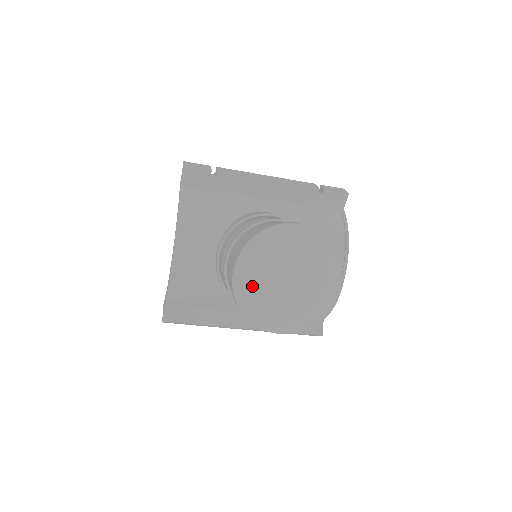
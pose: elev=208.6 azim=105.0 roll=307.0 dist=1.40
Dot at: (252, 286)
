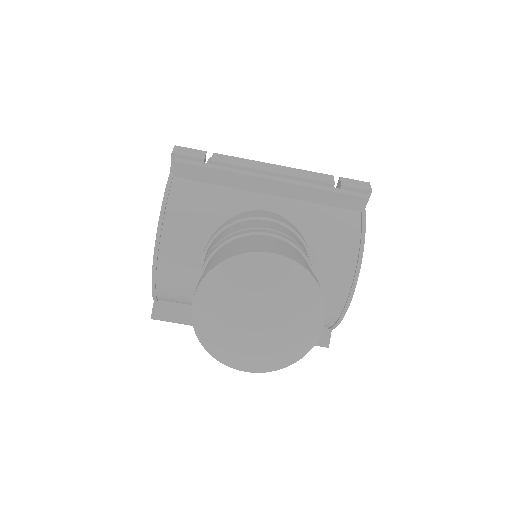
Dot at: (213, 321)
